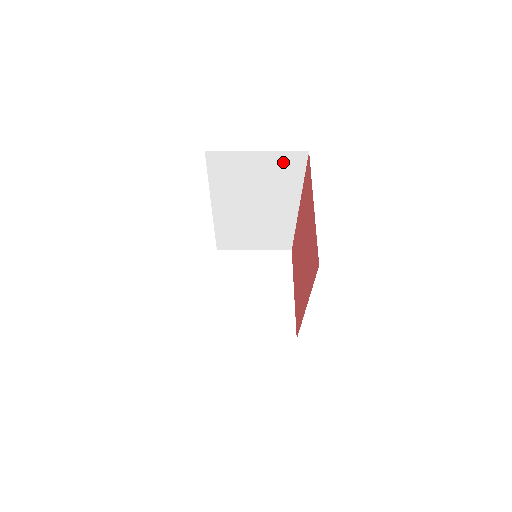
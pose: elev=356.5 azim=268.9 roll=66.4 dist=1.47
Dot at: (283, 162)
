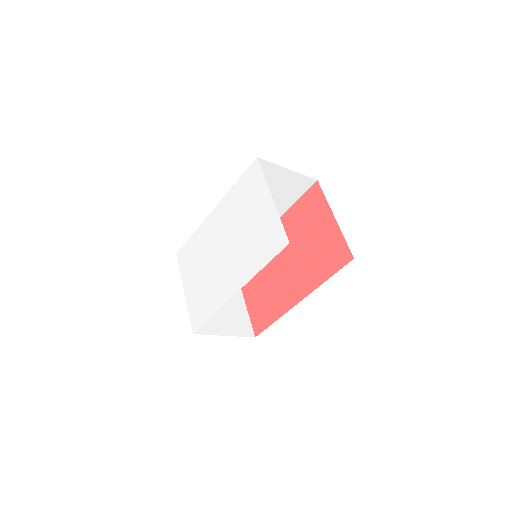
Dot at: (296, 183)
